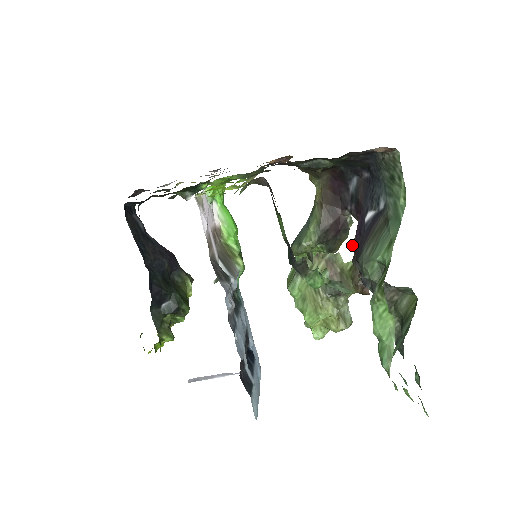
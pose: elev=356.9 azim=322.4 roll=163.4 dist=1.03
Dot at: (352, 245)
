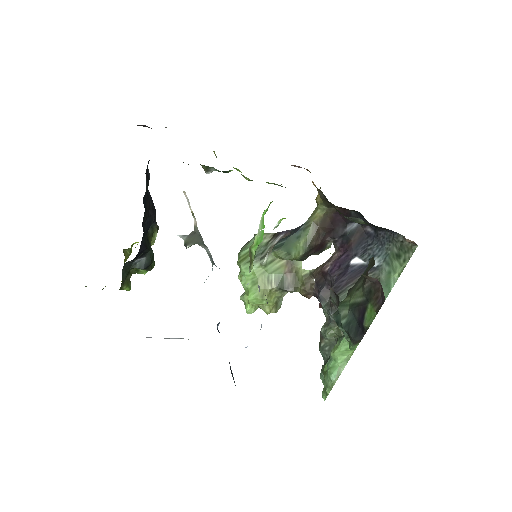
Dot at: (324, 267)
